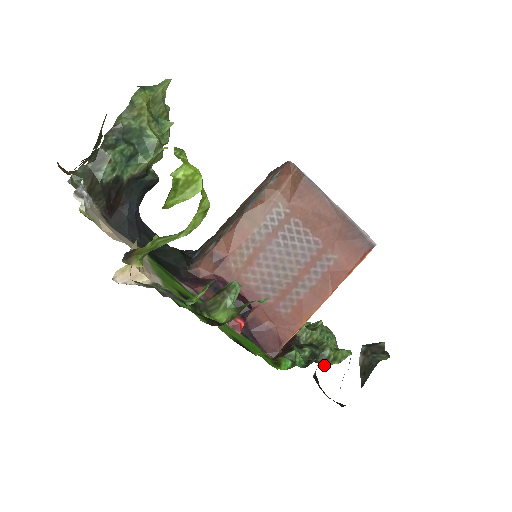
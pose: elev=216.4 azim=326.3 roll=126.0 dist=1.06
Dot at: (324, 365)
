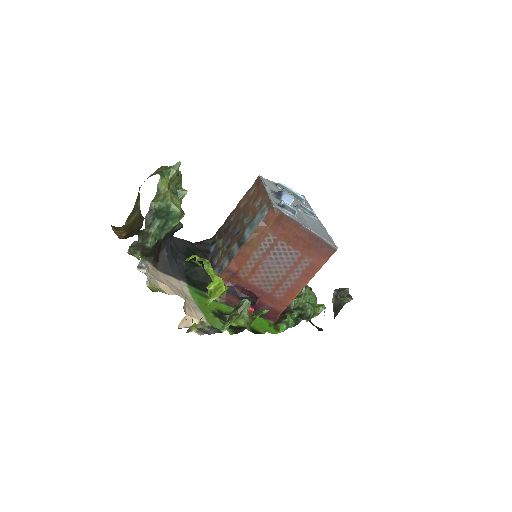
Dot at: (307, 319)
